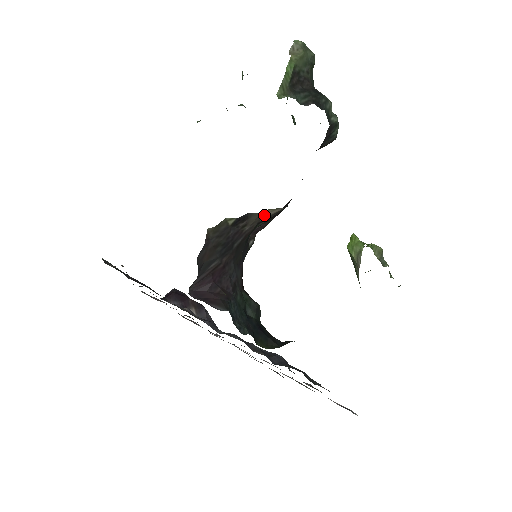
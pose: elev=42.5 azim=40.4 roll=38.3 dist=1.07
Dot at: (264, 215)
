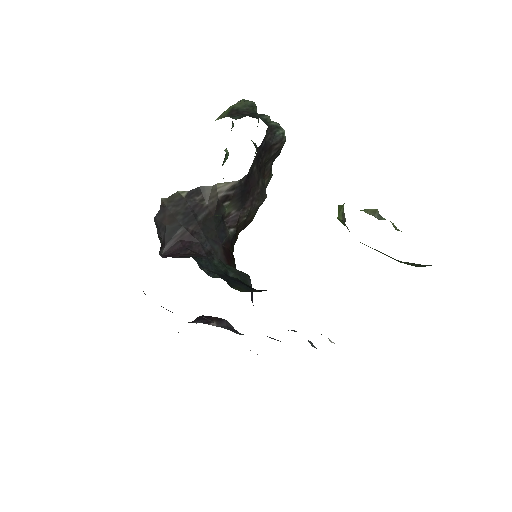
Dot at: (219, 190)
